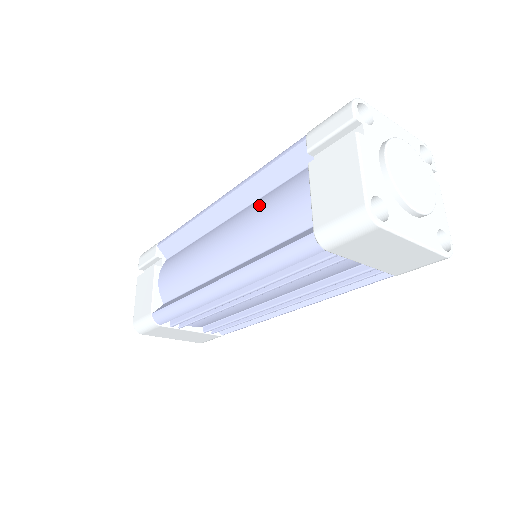
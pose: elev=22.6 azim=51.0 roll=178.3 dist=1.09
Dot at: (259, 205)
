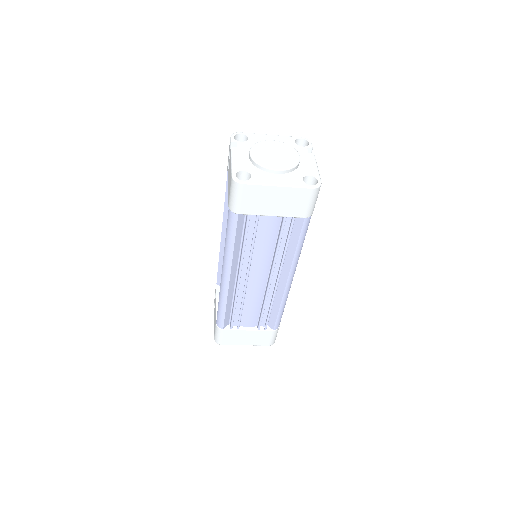
Dot at: occluded
